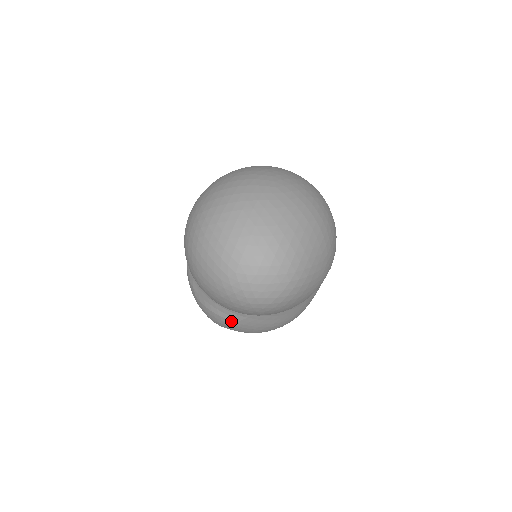
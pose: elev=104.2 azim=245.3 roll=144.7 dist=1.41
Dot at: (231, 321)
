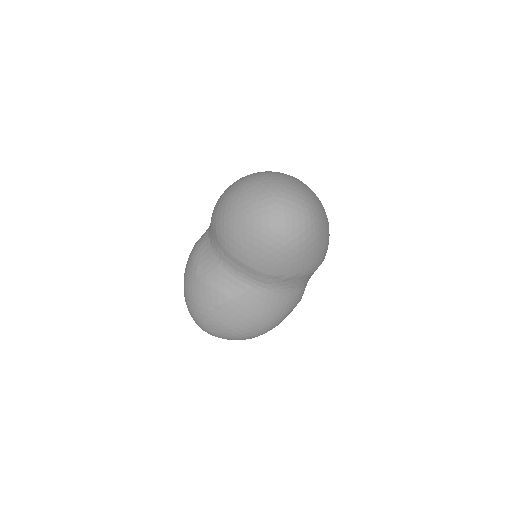
Dot at: (228, 297)
